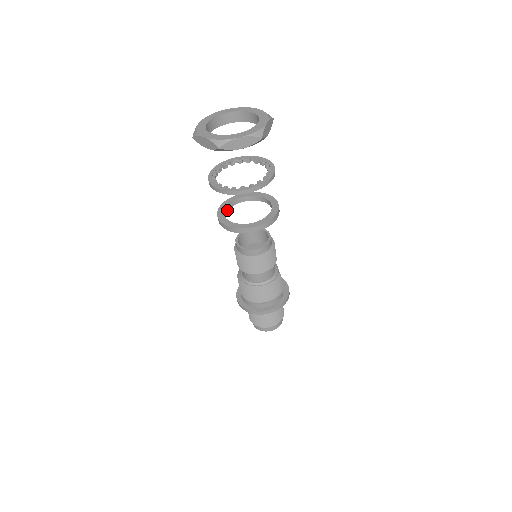
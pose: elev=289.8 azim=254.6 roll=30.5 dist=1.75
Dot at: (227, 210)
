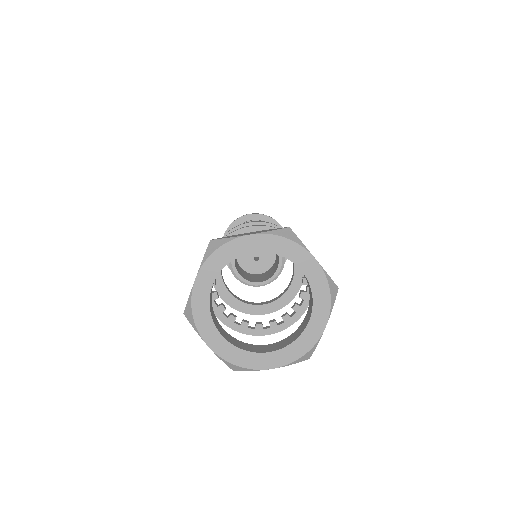
Dot at: occluded
